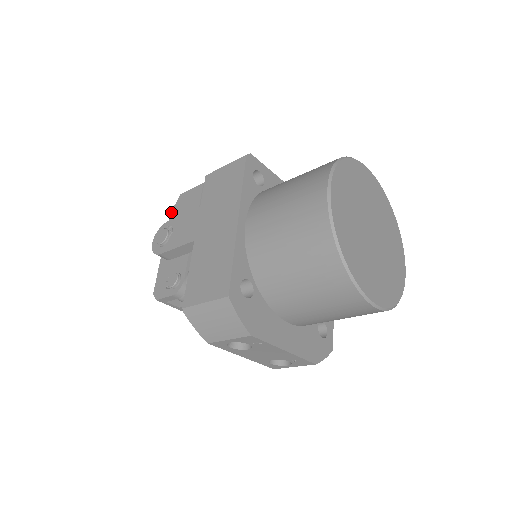
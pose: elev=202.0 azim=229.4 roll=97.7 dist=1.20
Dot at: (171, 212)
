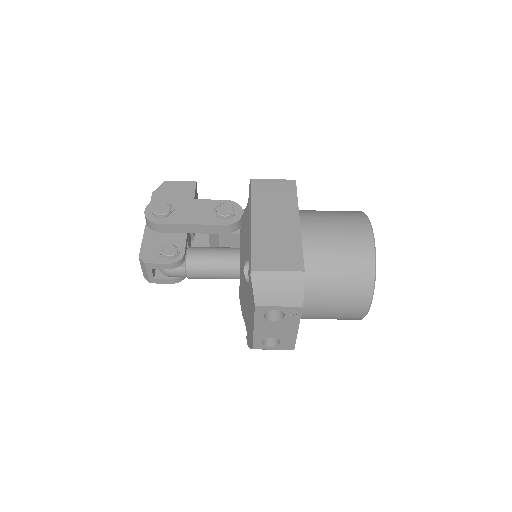
Dot at: (154, 192)
